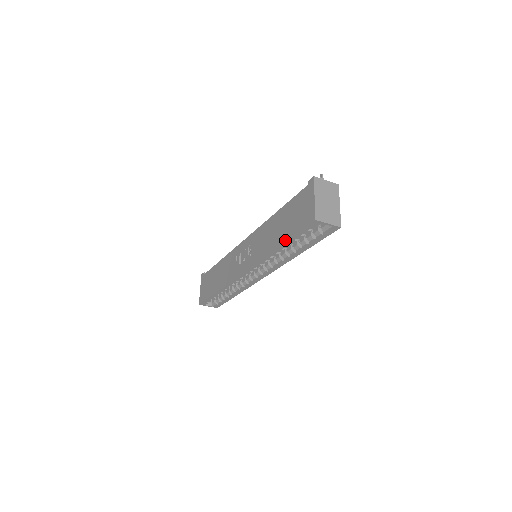
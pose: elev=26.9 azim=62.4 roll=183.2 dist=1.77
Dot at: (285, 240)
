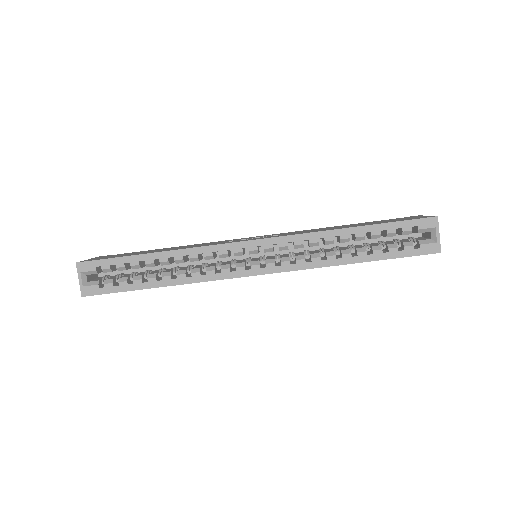
Dot at: (370, 224)
